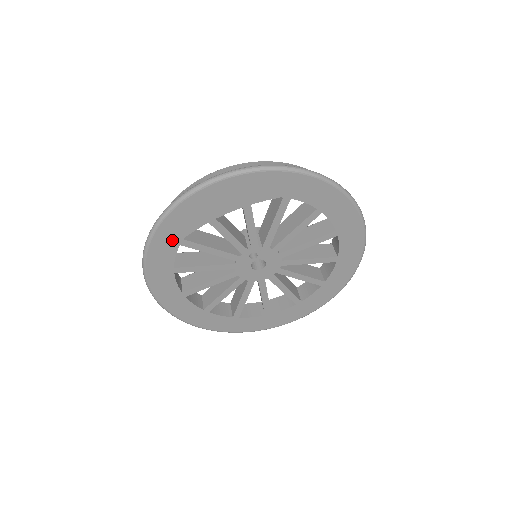
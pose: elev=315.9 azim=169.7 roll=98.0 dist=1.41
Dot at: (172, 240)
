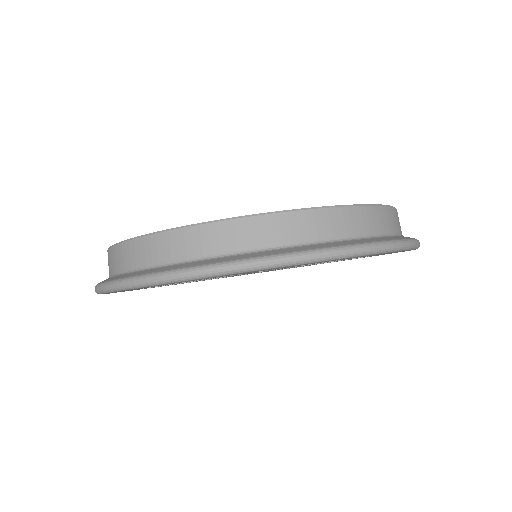
Dot at: (167, 284)
